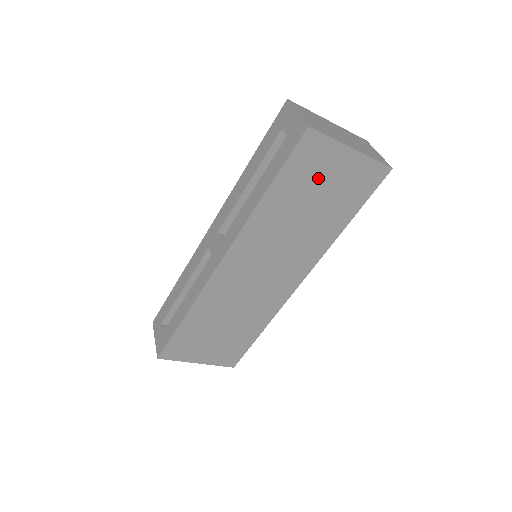
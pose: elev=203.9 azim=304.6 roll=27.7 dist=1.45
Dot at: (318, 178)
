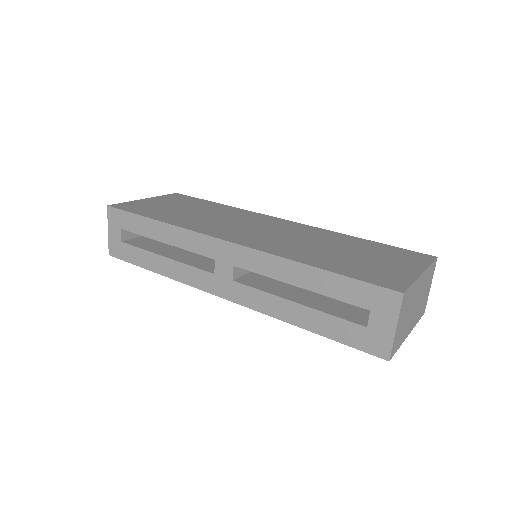
Dot at: occluded
